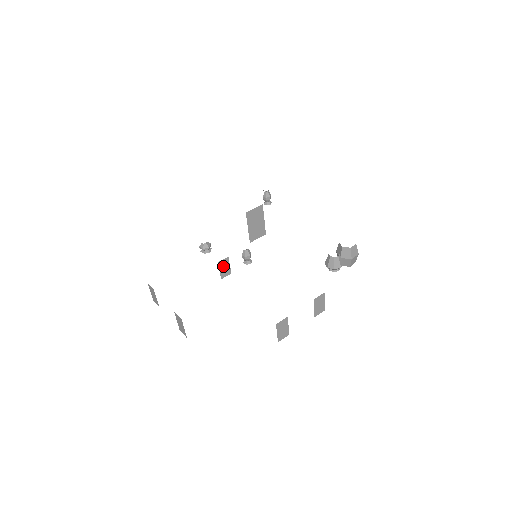
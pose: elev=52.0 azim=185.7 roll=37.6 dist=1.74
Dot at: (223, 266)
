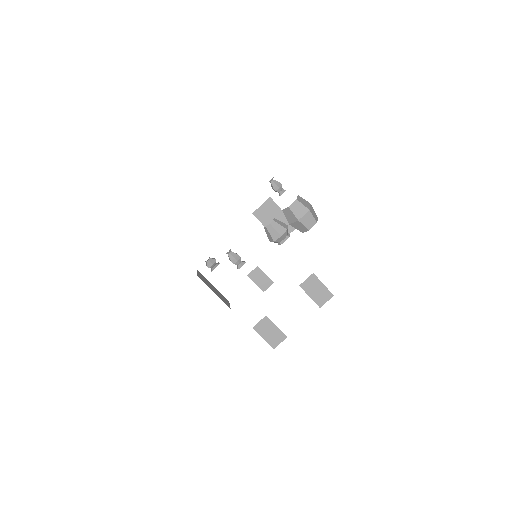
Dot at: (257, 278)
